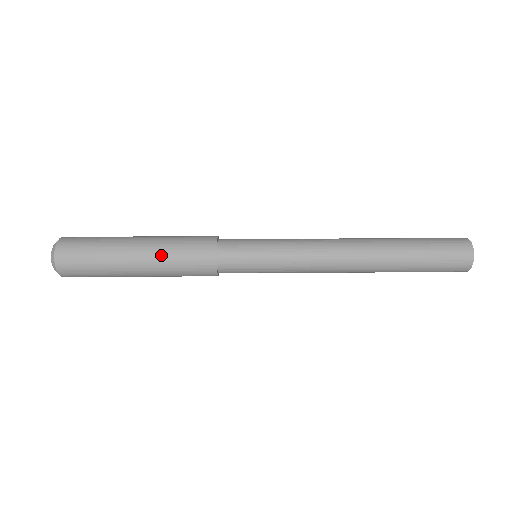
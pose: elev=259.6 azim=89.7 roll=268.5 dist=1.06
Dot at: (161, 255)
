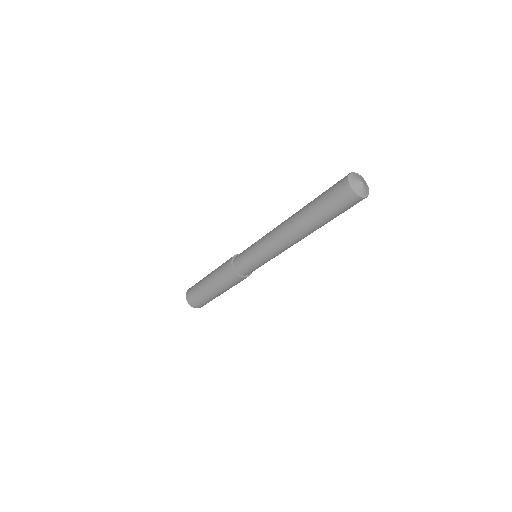
Dot at: (216, 282)
